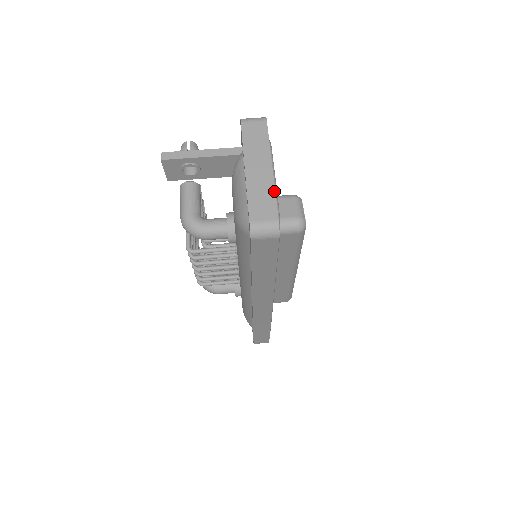
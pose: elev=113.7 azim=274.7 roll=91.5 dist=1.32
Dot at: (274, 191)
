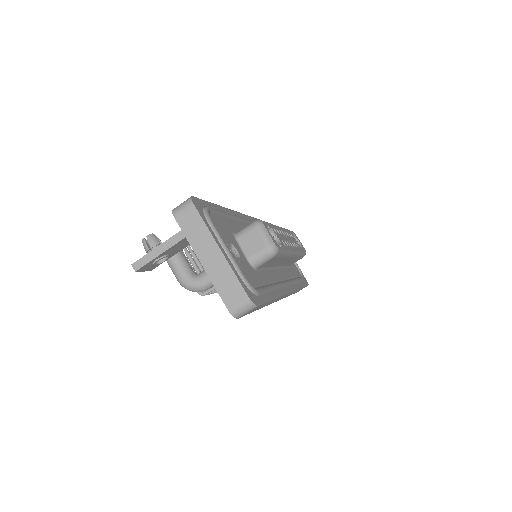
Dot at: (233, 272)
